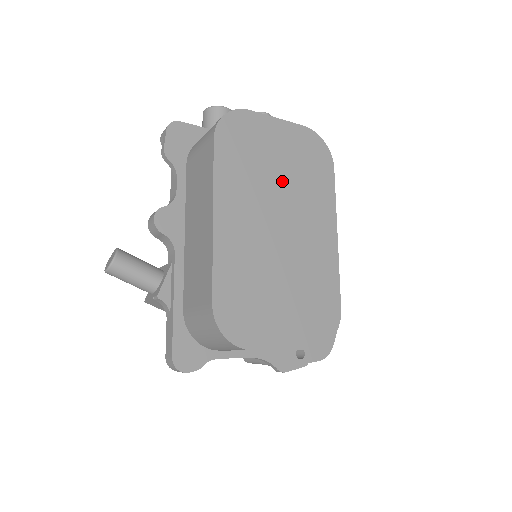
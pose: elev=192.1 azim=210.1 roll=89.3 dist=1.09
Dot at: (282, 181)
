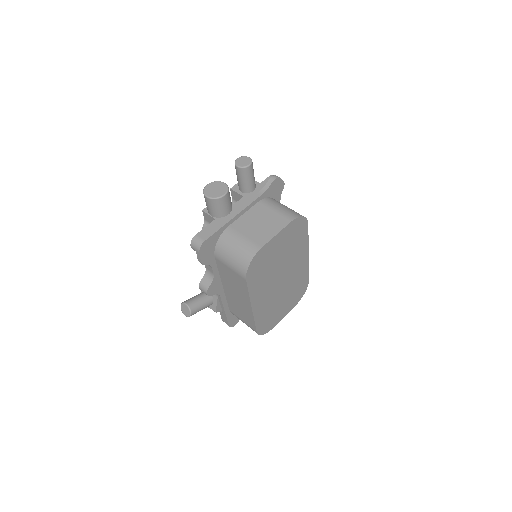
Dot at: (281, 261)
